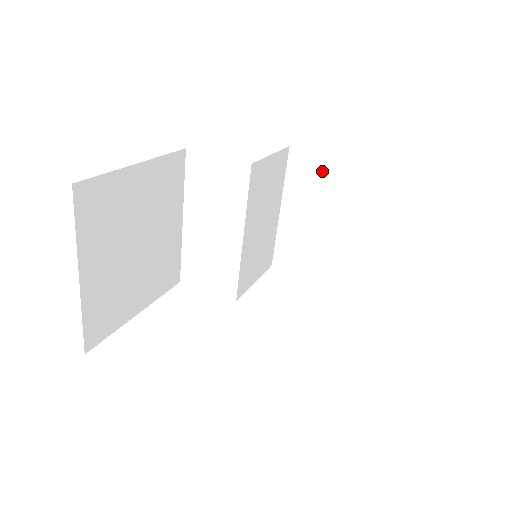
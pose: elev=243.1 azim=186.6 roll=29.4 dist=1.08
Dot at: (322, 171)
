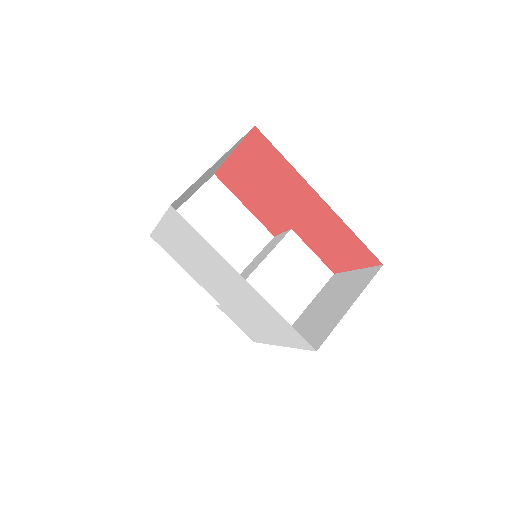
Dot at: (341, 280)
